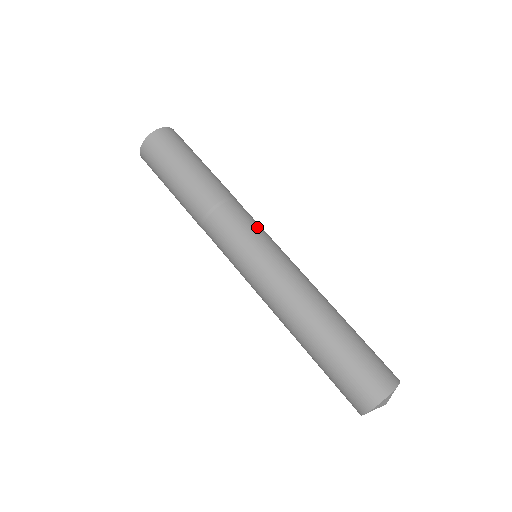
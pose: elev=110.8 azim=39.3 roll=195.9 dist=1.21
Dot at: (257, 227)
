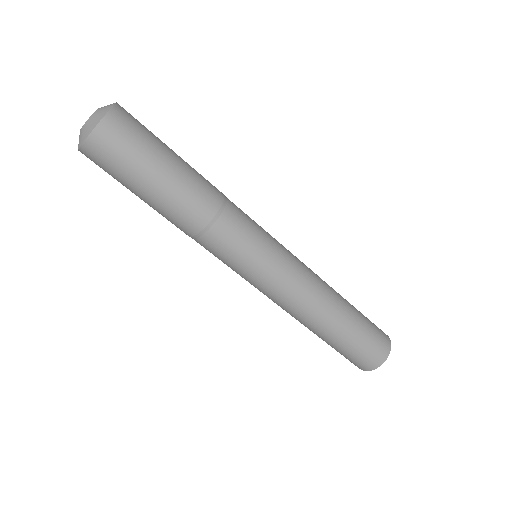
Dot at: (254, 243)
